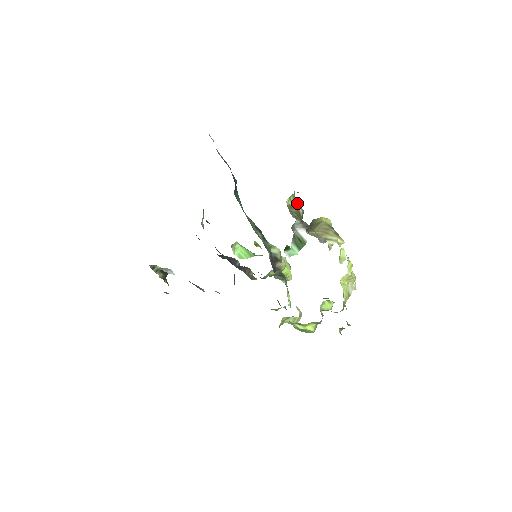
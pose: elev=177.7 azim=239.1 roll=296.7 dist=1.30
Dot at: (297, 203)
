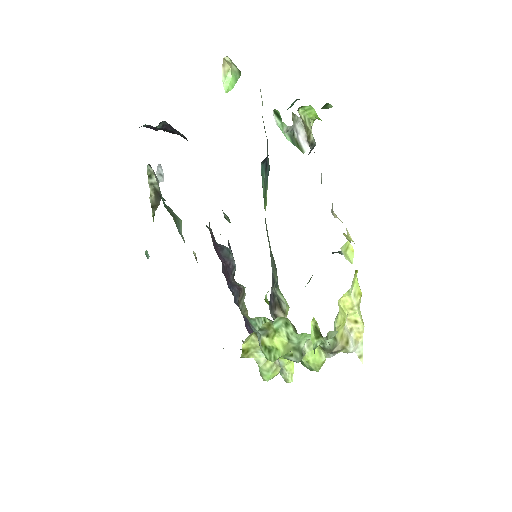
Dot at: (311, 130)
